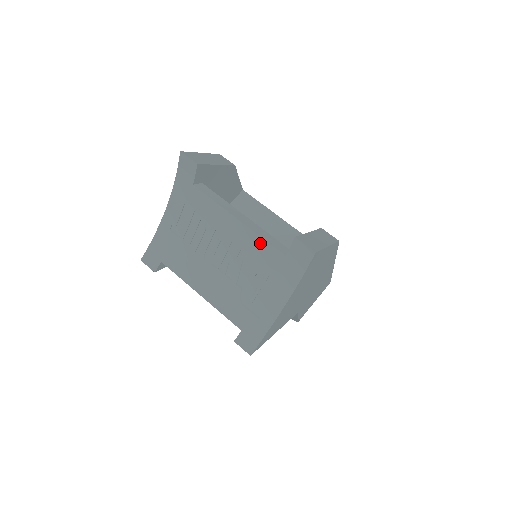
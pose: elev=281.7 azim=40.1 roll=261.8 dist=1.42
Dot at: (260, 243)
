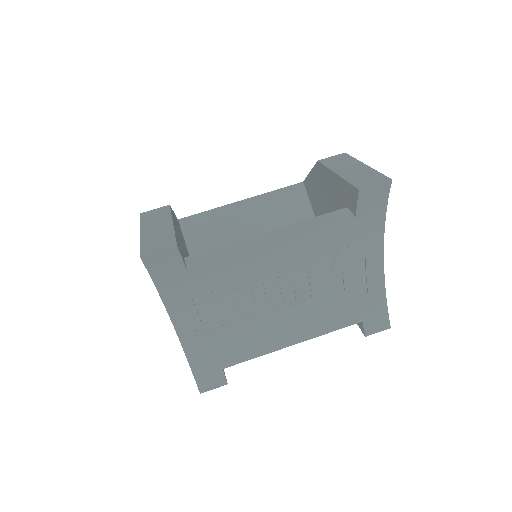
Dot at: (317, 236)
